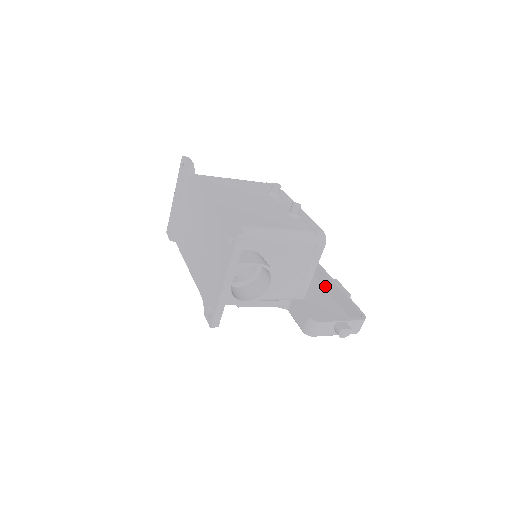
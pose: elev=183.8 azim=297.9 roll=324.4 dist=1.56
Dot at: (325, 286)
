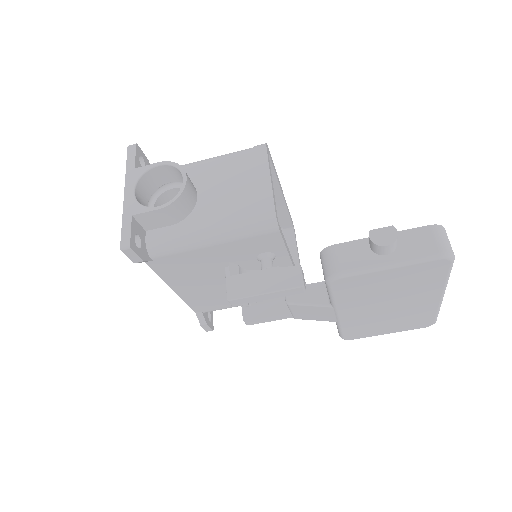
Dot at: occluded
